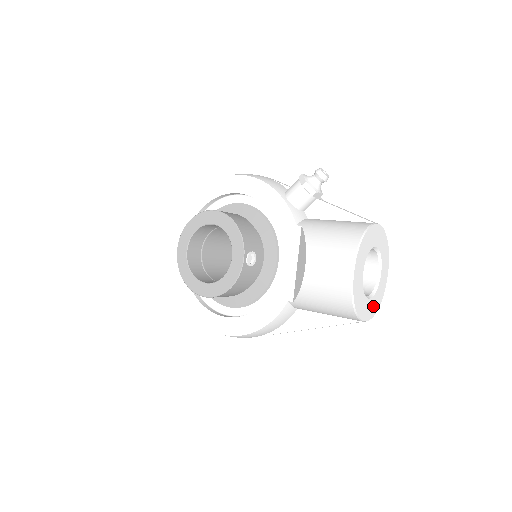
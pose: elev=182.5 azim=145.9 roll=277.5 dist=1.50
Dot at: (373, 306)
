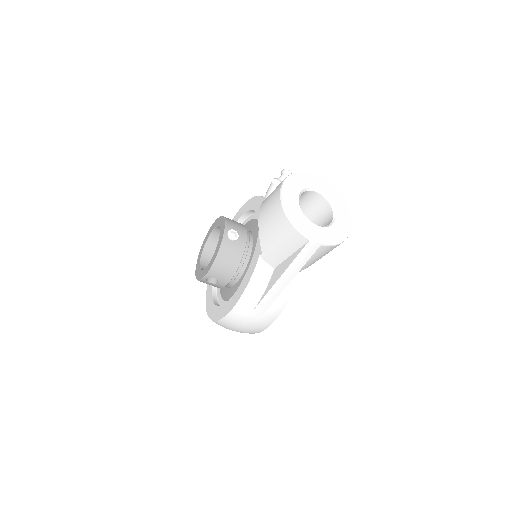
Dot at: (327, 236)
